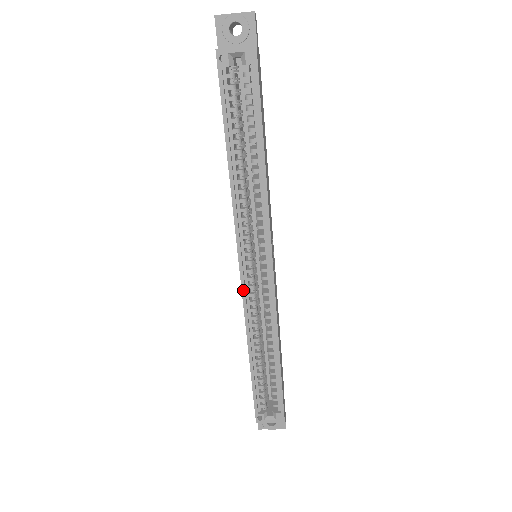
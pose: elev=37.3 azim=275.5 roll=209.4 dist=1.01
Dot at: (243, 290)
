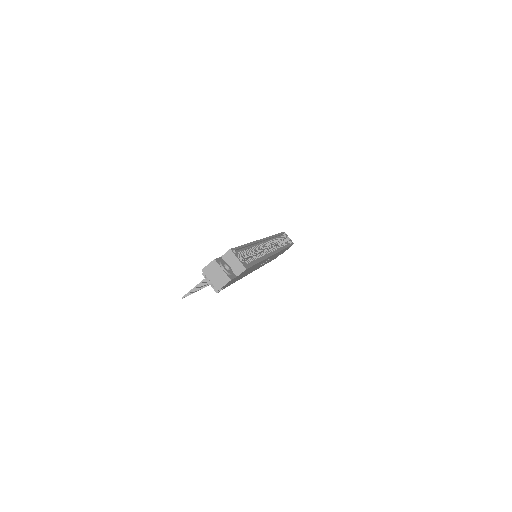
Dot at: (261, 240)
